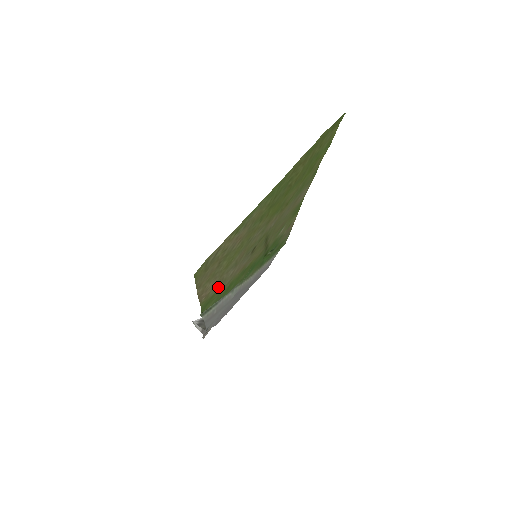
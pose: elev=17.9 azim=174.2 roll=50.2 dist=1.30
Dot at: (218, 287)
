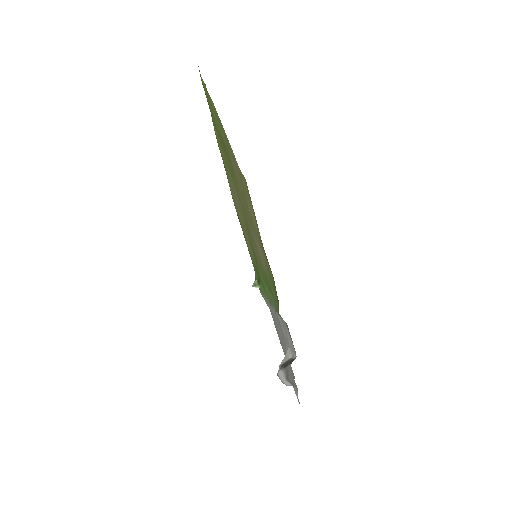
Dot at: (265, 261)
